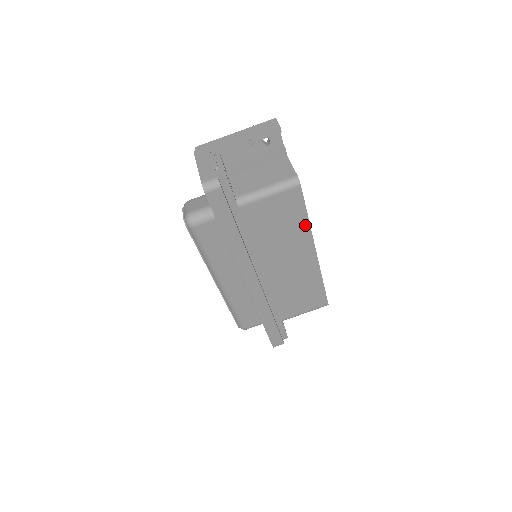
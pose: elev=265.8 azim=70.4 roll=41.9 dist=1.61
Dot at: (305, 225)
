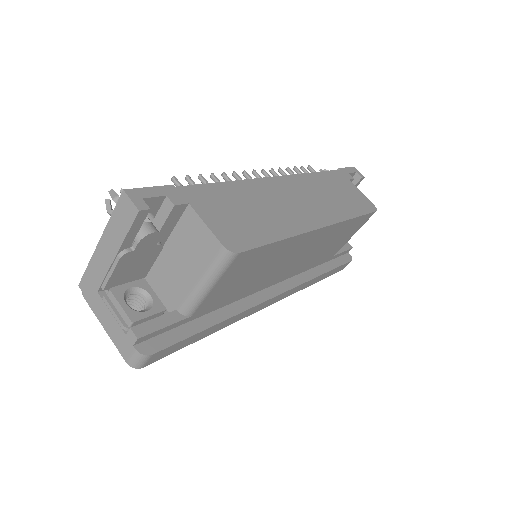
Dot at: (284, 243)
